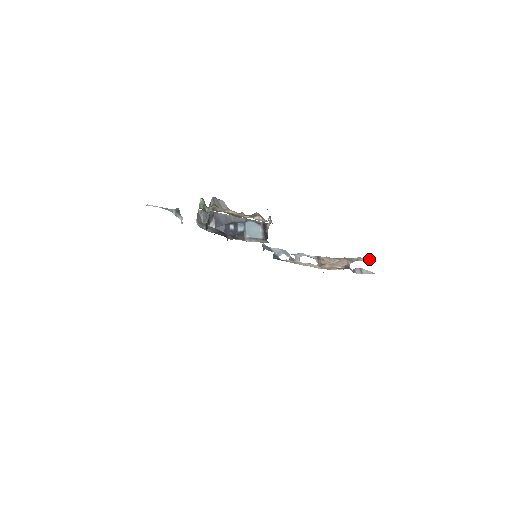
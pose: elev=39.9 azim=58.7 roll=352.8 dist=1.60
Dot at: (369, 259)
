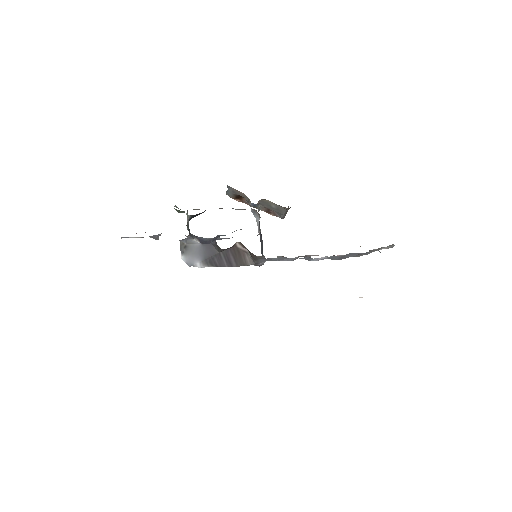
Dot at: (391, 245)
